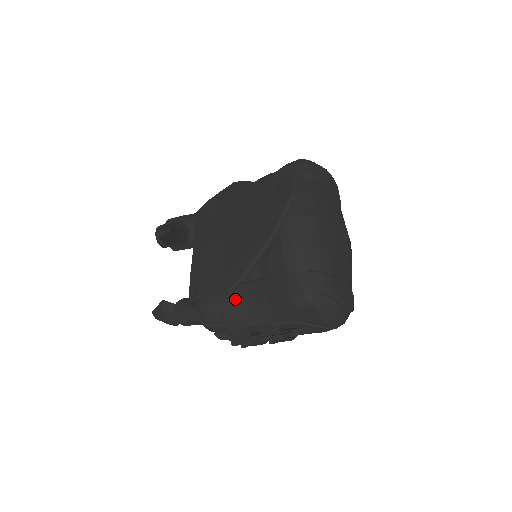
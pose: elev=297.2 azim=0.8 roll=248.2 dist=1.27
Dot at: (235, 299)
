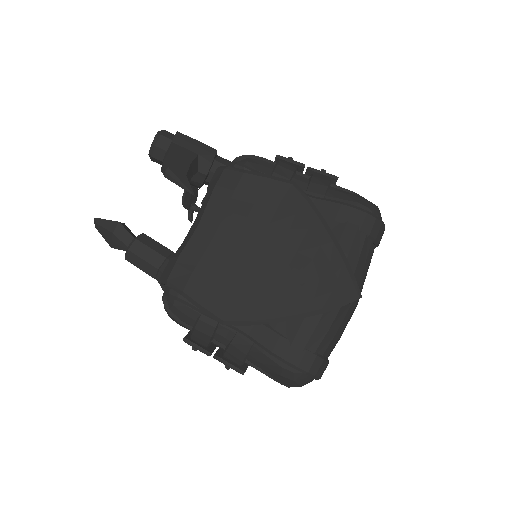
Dot at: occluded
